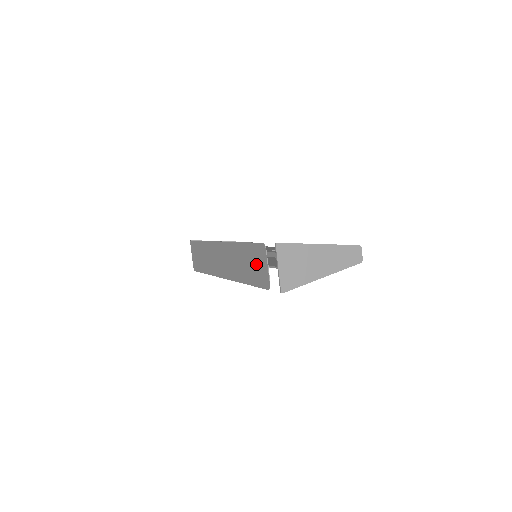
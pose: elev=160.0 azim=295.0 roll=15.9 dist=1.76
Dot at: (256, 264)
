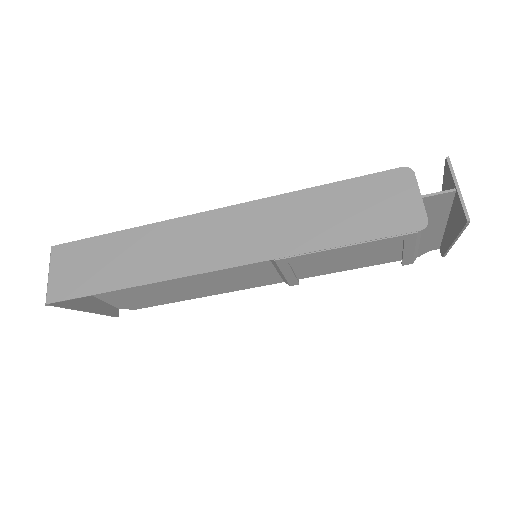
Dot at: (377, 203)
